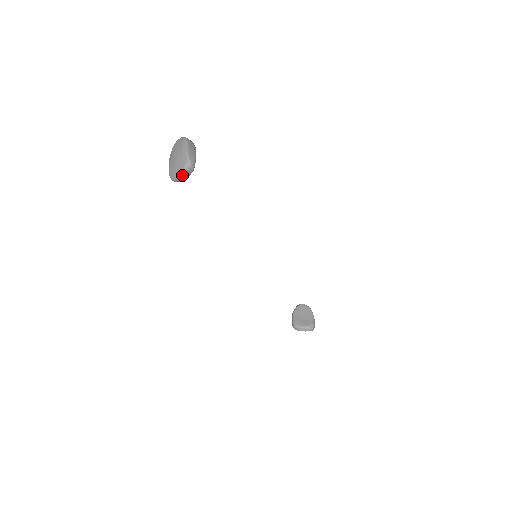
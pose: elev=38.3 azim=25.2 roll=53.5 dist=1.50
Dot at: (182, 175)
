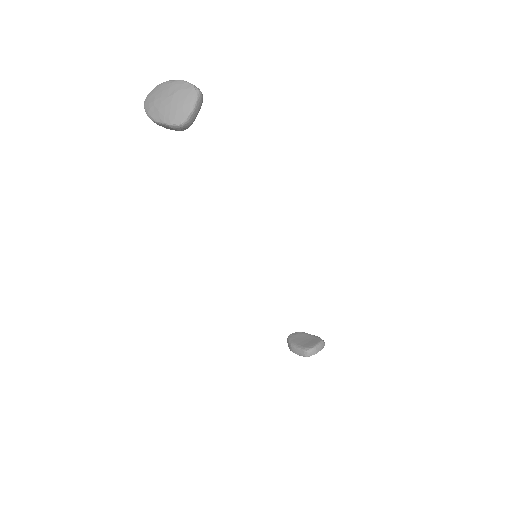
Dot at: (195, 107)
